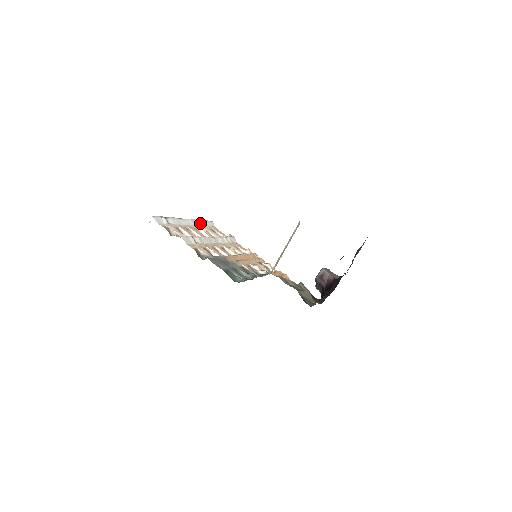
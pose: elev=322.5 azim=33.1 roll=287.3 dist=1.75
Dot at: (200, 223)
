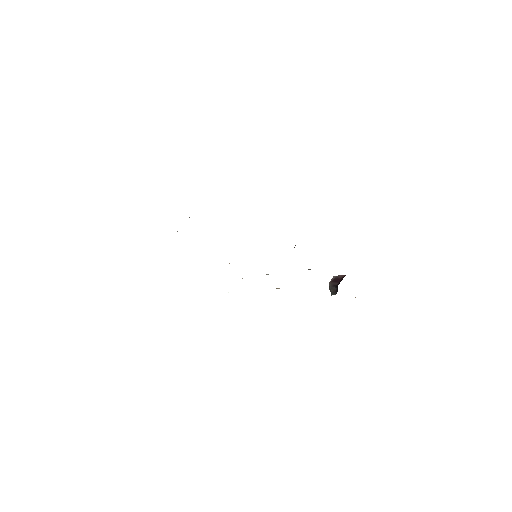
Dot at: occluded
